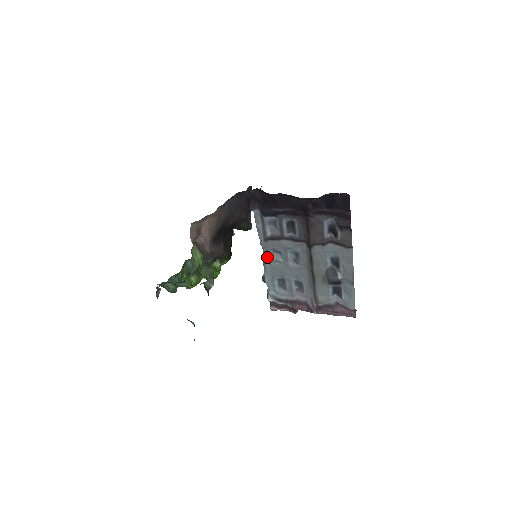
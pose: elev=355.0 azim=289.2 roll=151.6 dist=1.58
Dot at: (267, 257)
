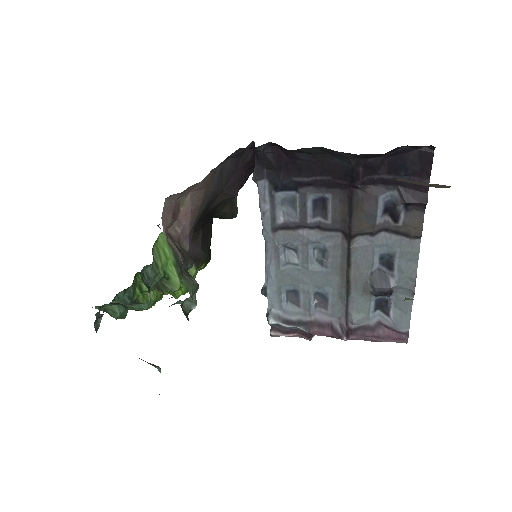
Dot at: (273, 257)
